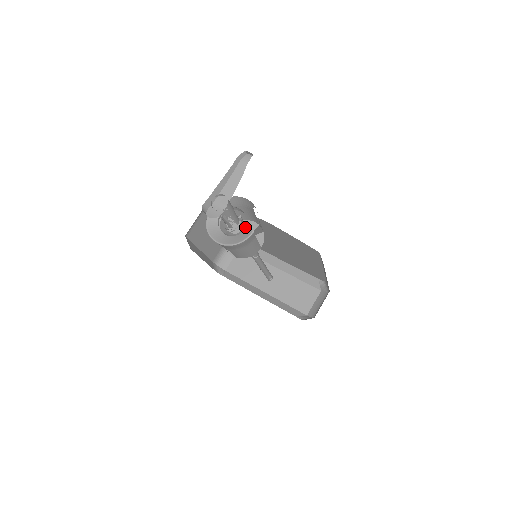
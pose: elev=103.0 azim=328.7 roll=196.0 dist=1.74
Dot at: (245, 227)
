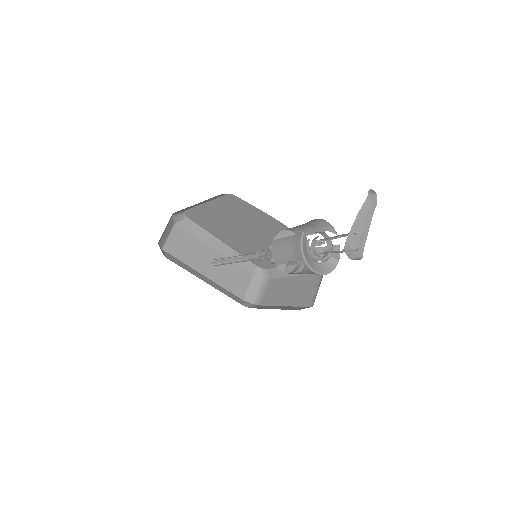
Dot at: occluded
